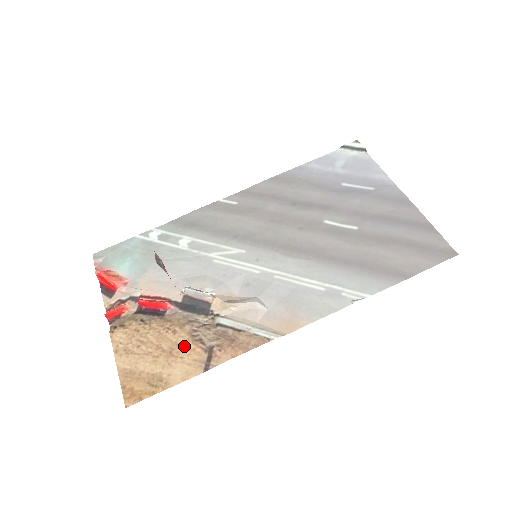
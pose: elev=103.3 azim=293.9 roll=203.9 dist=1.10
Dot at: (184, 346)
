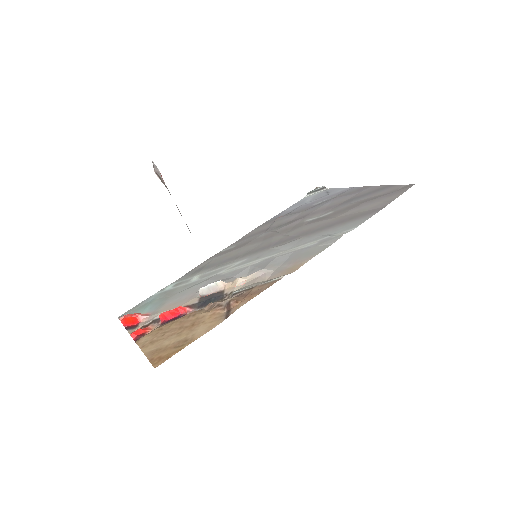
Dot at: (204, 316)
